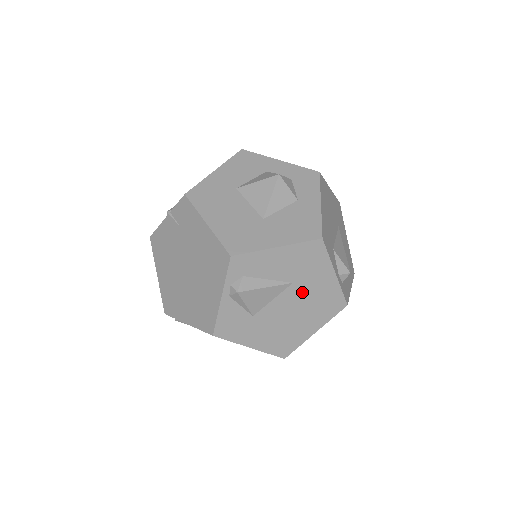
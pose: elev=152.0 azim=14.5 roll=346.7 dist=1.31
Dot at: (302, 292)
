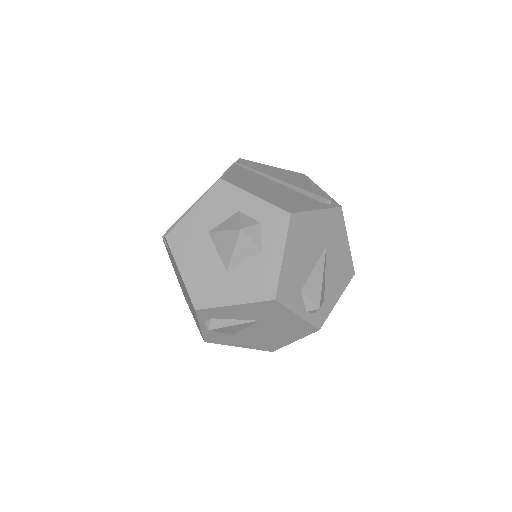
Dot at: (271, 324)
